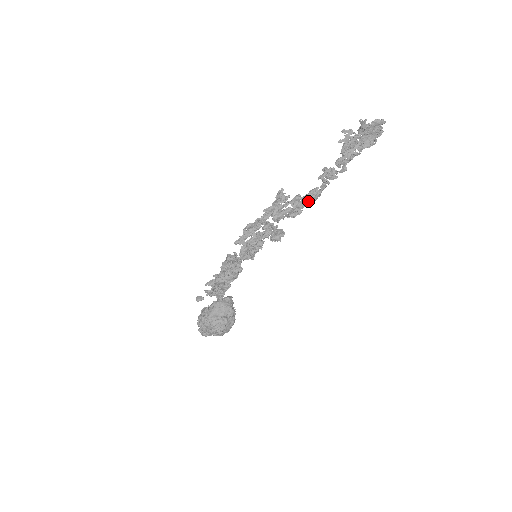
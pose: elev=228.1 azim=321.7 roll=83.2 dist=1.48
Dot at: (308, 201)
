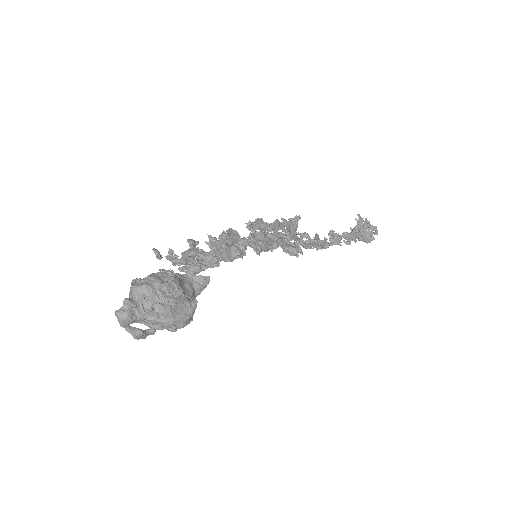
Dot at: (320, 243)
